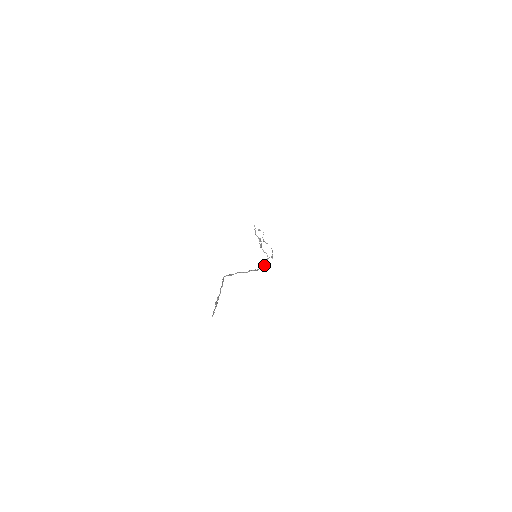
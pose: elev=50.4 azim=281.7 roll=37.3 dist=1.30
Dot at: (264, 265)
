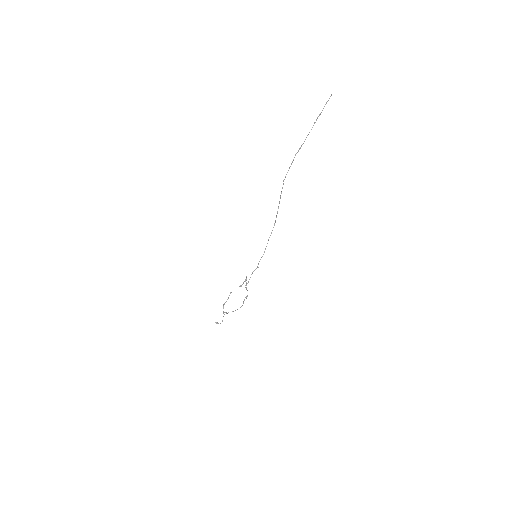
Dot at: occluded
